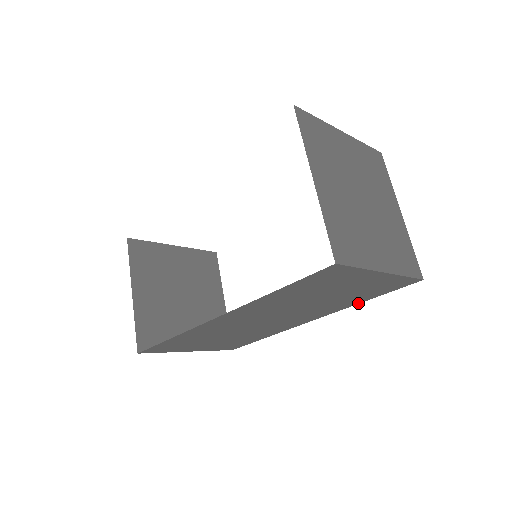
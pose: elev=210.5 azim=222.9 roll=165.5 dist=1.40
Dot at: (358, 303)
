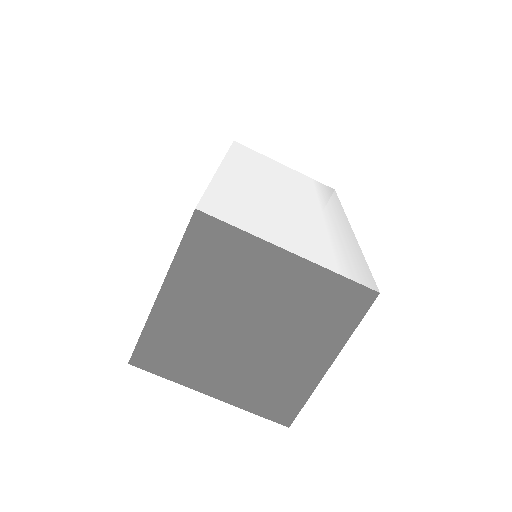
Dot at: occluded
